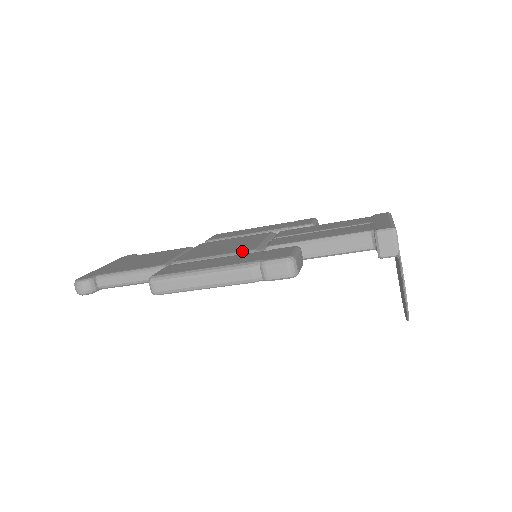
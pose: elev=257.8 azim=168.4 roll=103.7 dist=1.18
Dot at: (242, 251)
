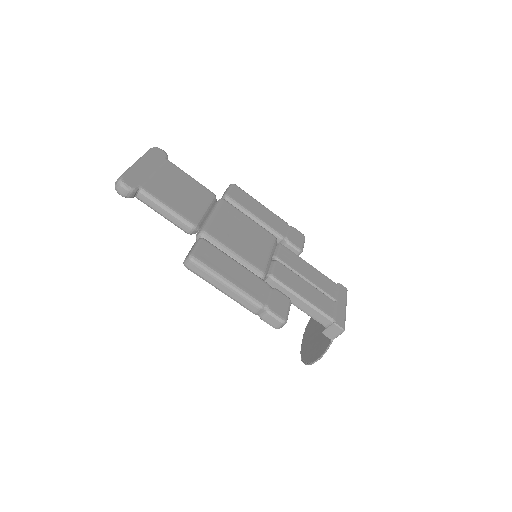
Dot at: (256, 267)
